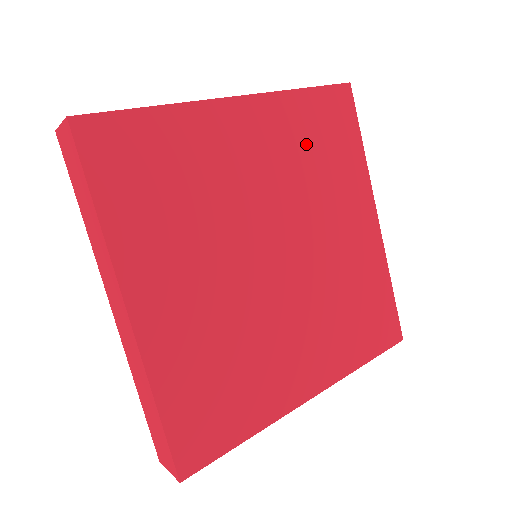
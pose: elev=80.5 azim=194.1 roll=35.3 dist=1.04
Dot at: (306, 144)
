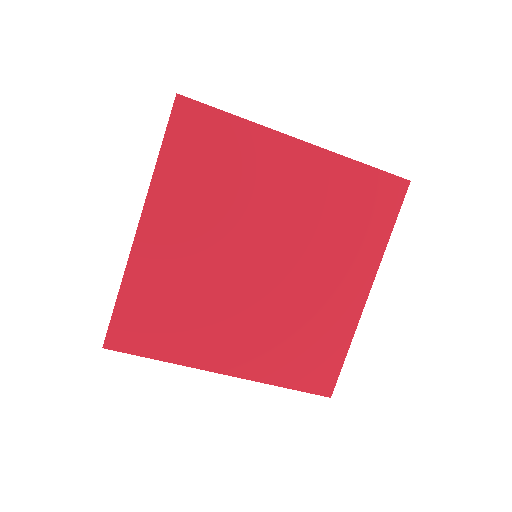
Dot at: (338, 202)
